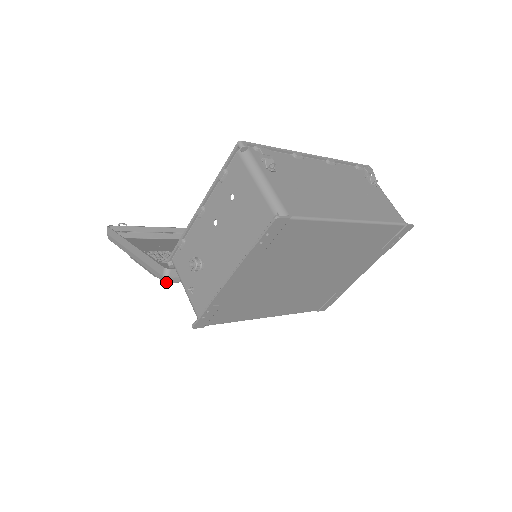
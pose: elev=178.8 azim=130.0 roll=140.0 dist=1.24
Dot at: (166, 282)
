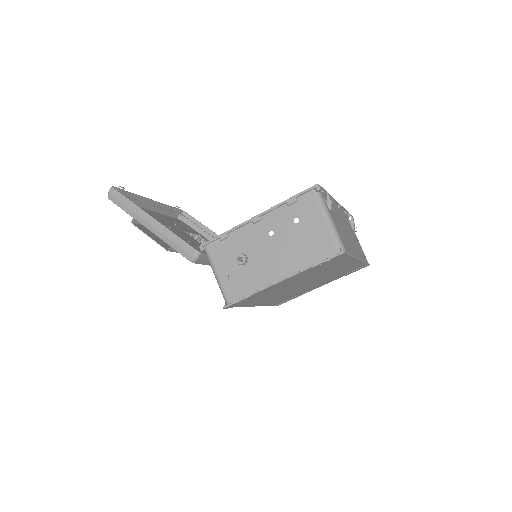
Dot at: (193, 262)
